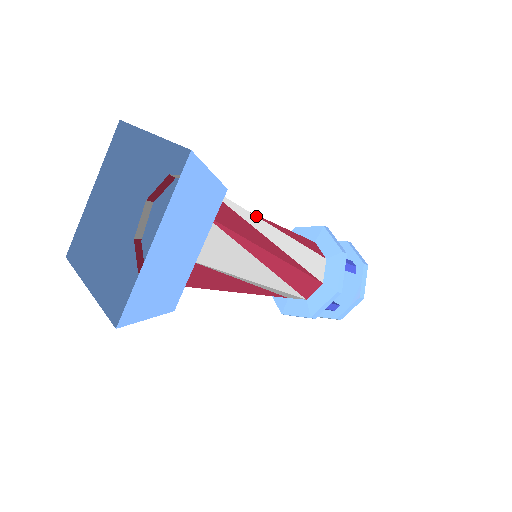
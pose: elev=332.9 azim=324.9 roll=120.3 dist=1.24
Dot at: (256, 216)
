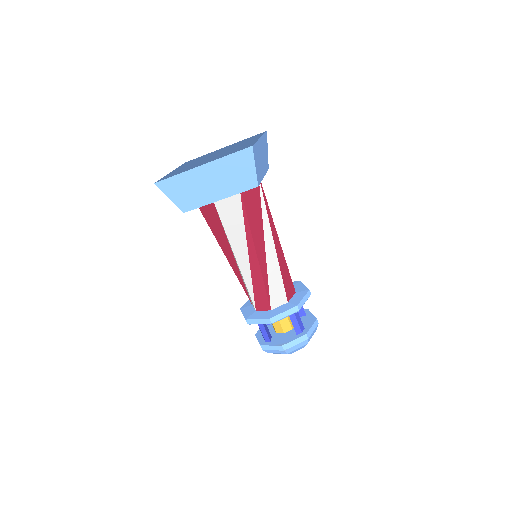
Dot at: occluded
